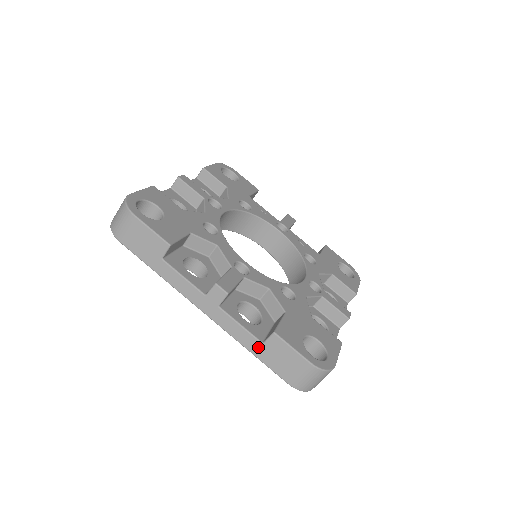
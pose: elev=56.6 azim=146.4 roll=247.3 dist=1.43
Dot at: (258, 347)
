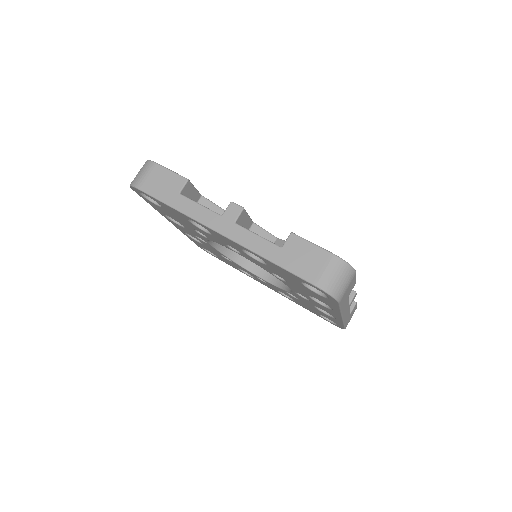
Dot at: (277, 252)
